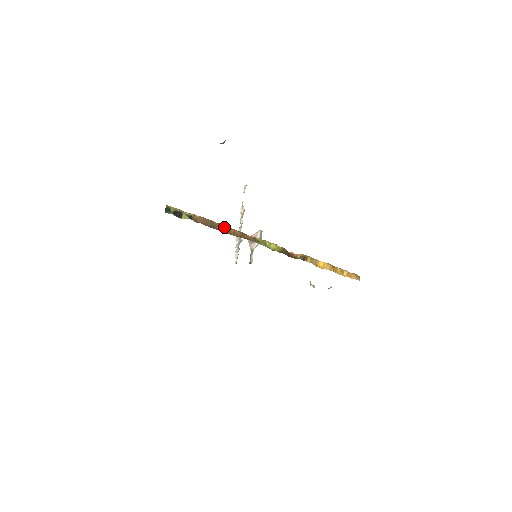
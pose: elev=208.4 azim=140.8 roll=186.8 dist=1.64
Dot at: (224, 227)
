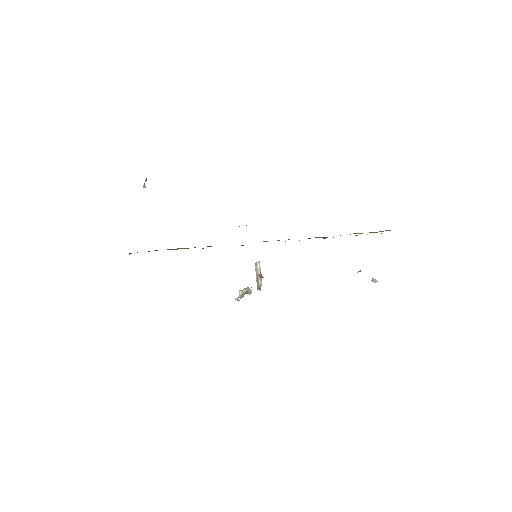
Dot at: occluded
